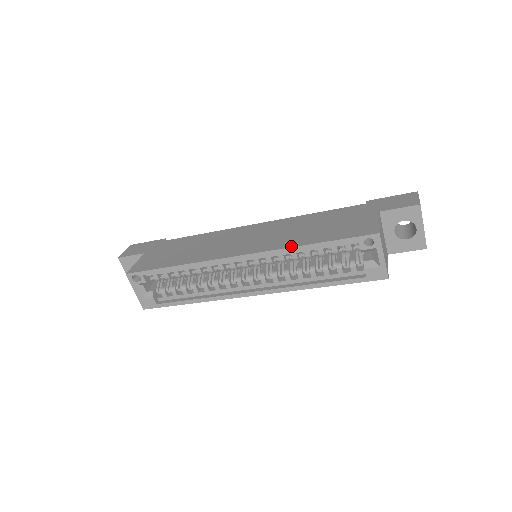
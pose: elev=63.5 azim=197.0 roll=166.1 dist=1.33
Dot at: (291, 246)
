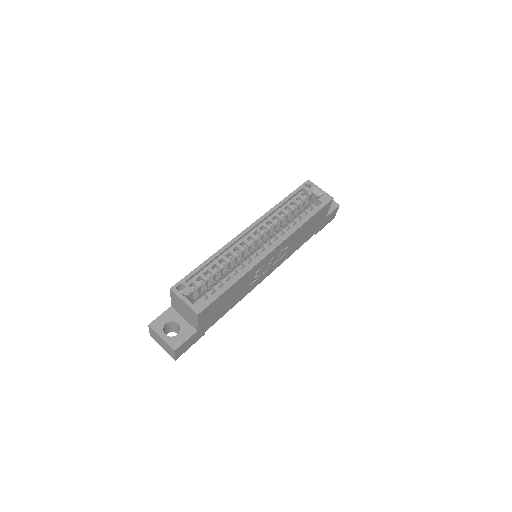
Dot at: (272, 208)
